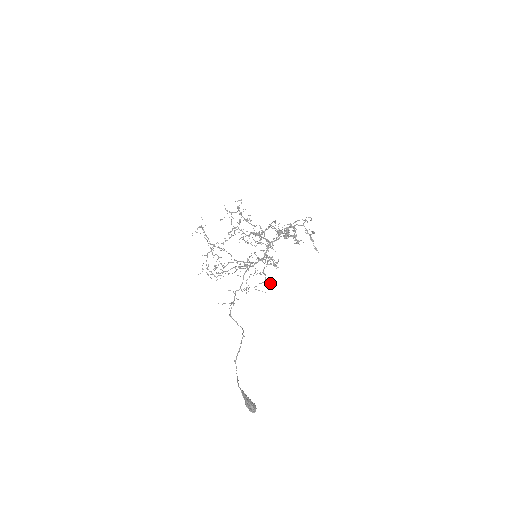
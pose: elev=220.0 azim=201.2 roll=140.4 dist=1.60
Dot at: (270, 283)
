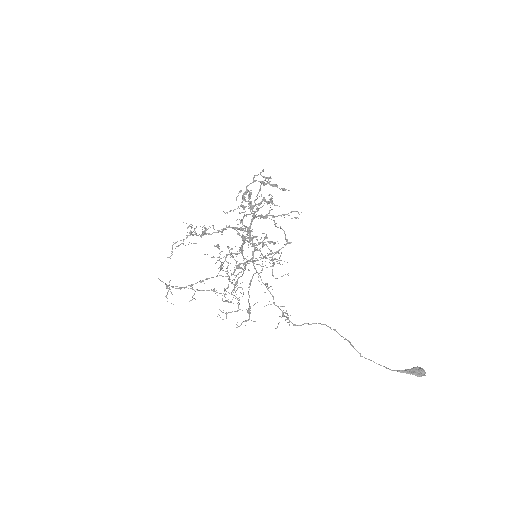
Dot at: occluded
